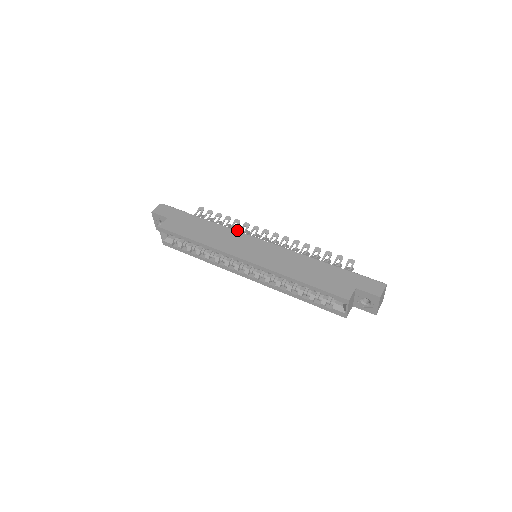
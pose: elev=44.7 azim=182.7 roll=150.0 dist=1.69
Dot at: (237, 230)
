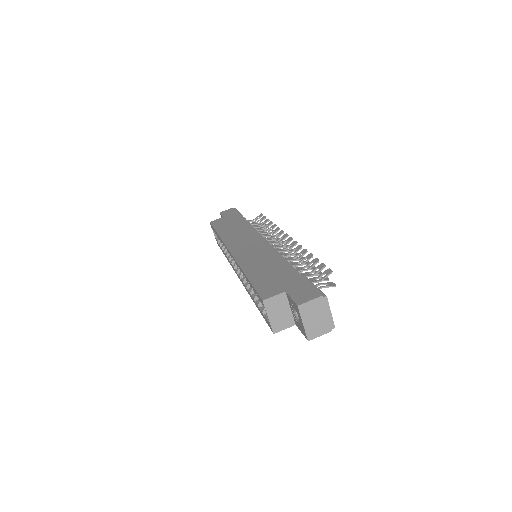
Dot at: (272, 236)
